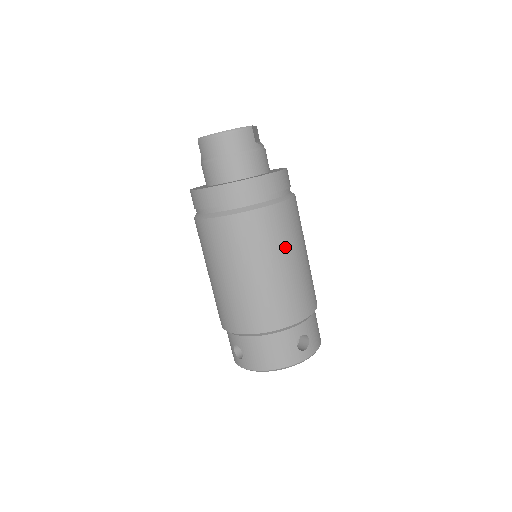
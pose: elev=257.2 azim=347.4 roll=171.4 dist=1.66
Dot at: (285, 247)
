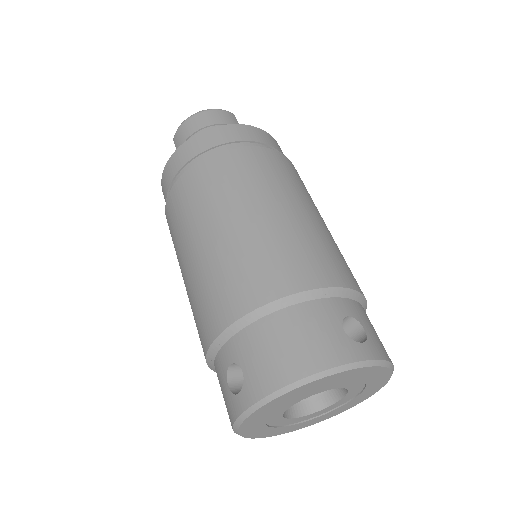
Dot at: (290, 191)
